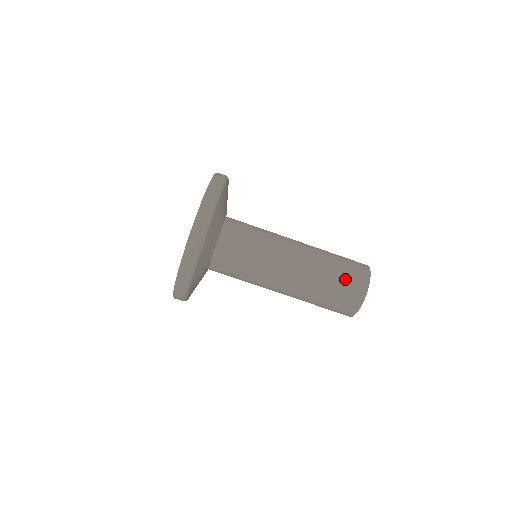
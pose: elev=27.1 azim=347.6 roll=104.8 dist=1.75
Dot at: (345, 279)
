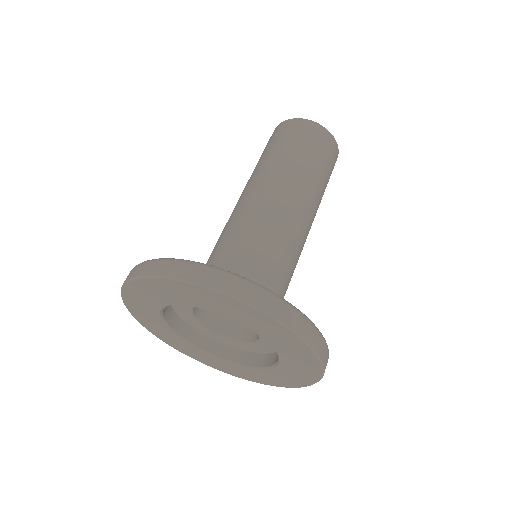
Dot at: occluded
